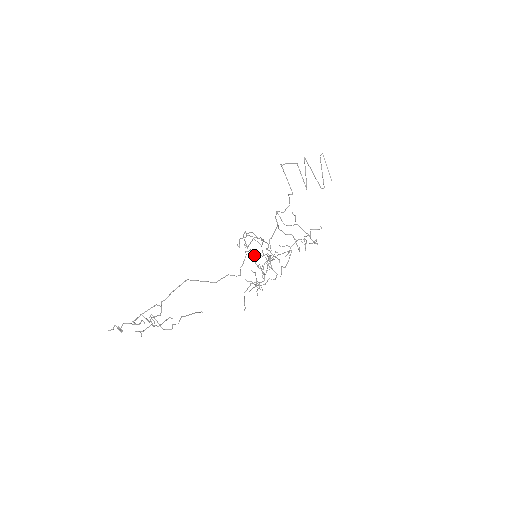
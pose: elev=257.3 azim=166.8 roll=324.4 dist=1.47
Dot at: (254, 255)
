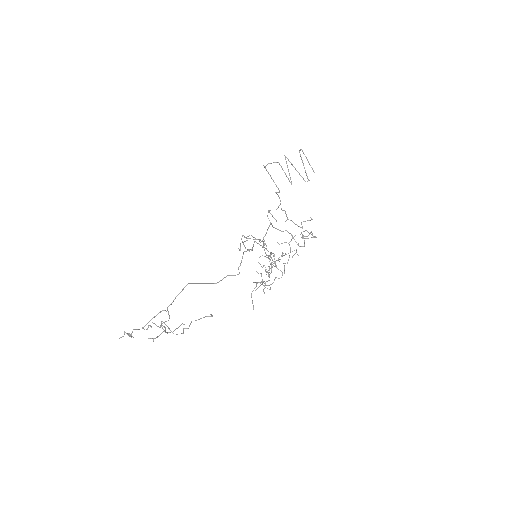
Dot at: occluded
